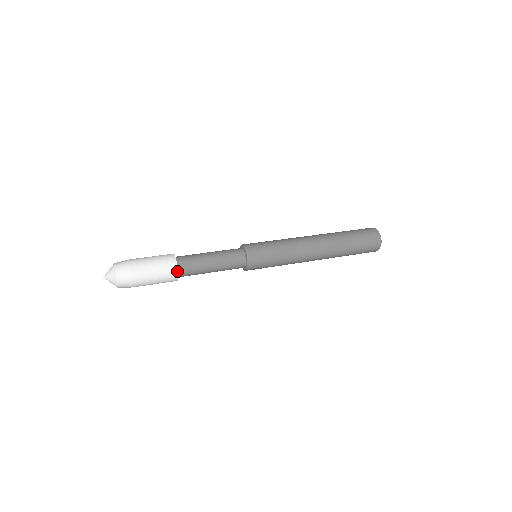
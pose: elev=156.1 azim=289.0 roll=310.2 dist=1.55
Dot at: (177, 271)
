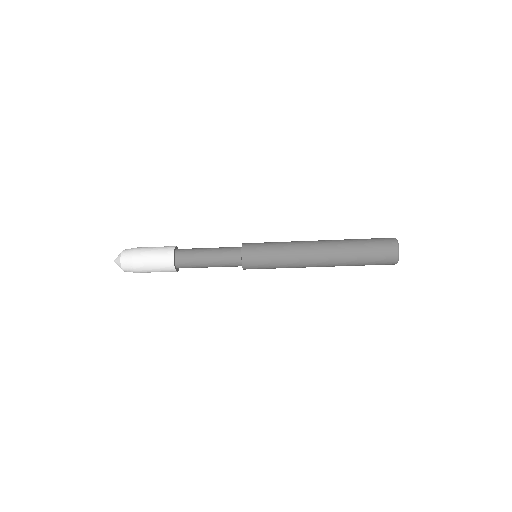
Dot at: (176, 246)
